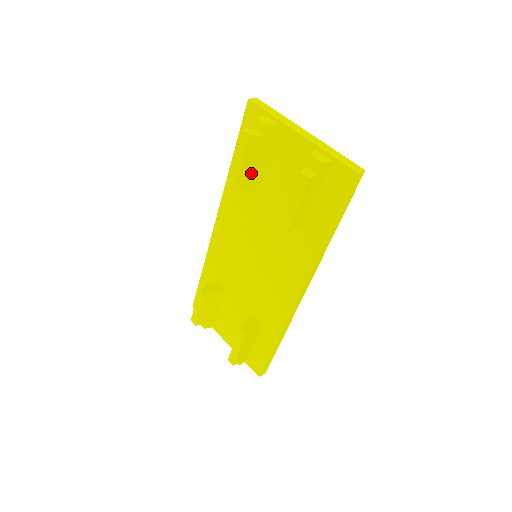
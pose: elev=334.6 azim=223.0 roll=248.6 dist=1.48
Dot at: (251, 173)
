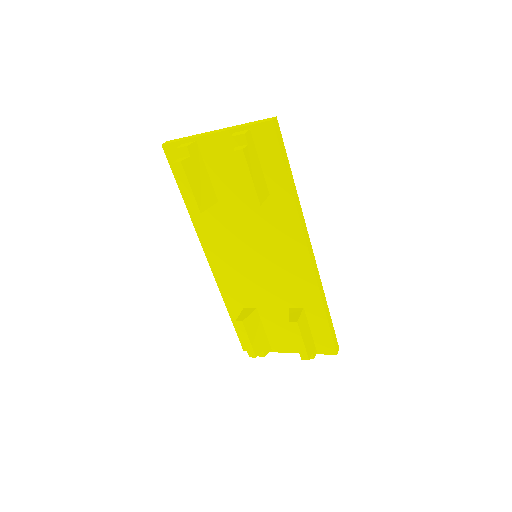
Dot at: (203, 192)
